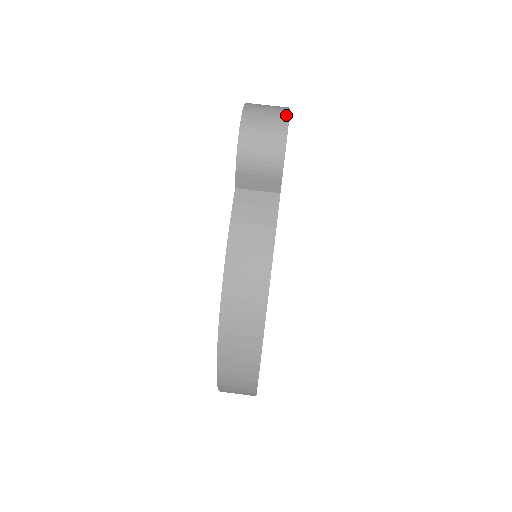
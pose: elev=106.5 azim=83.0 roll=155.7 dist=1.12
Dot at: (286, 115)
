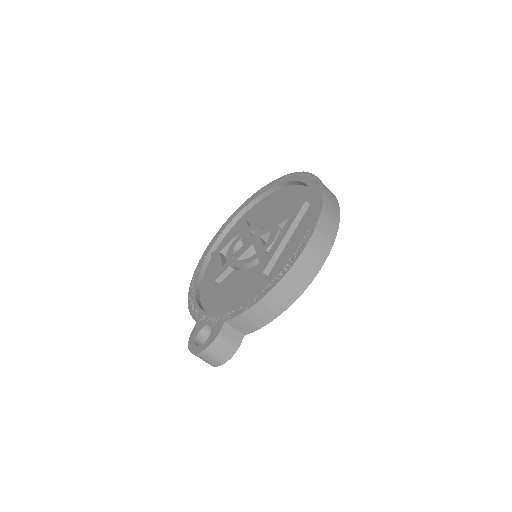
Dot at: occluded
